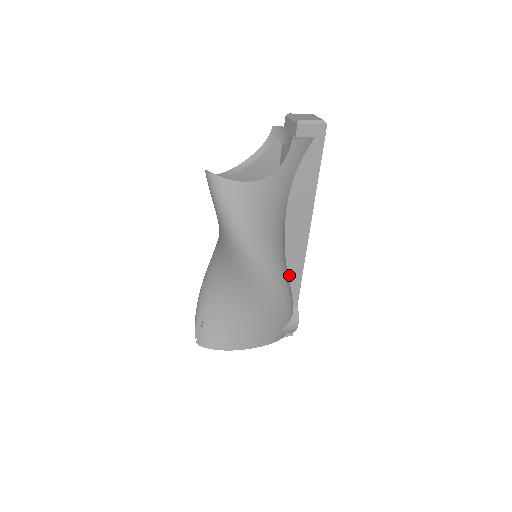
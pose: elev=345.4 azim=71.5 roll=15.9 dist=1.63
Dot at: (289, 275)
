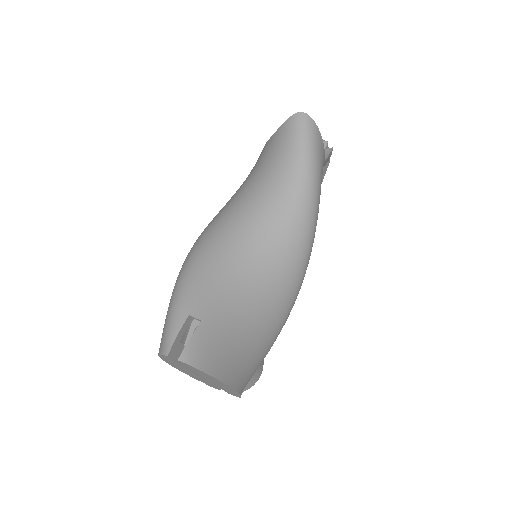
Dot at: occluded
